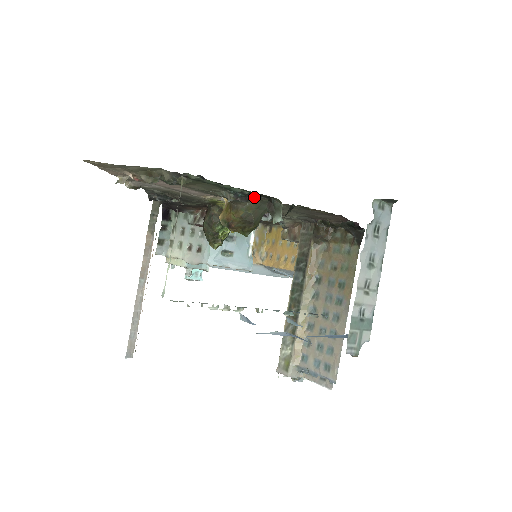
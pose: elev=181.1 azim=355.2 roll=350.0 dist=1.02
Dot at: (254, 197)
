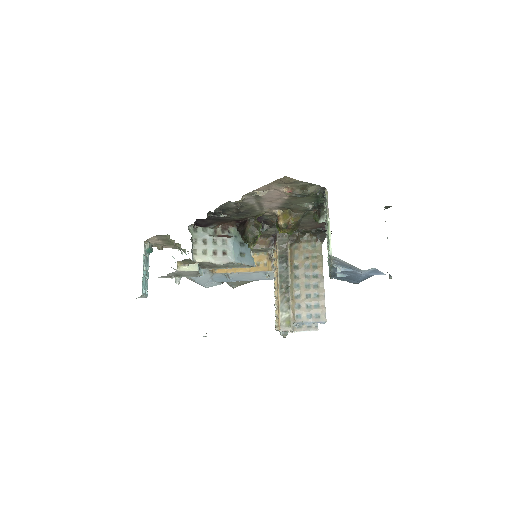
Dot at: (315, 208)
